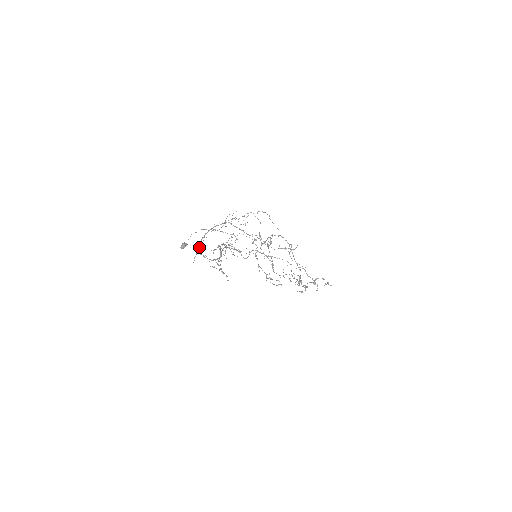
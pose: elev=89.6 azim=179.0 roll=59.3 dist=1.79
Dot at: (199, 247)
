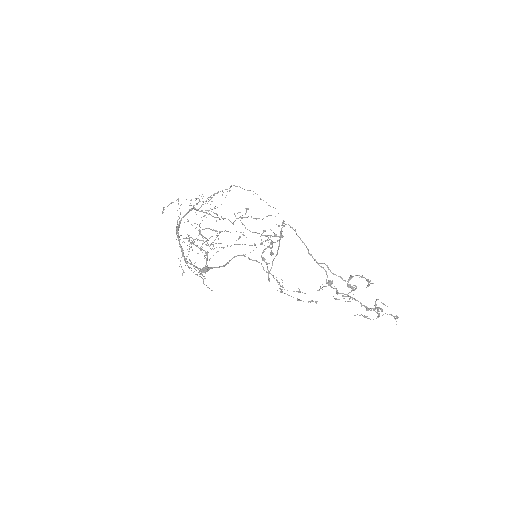
Dot at: (182, 252)
